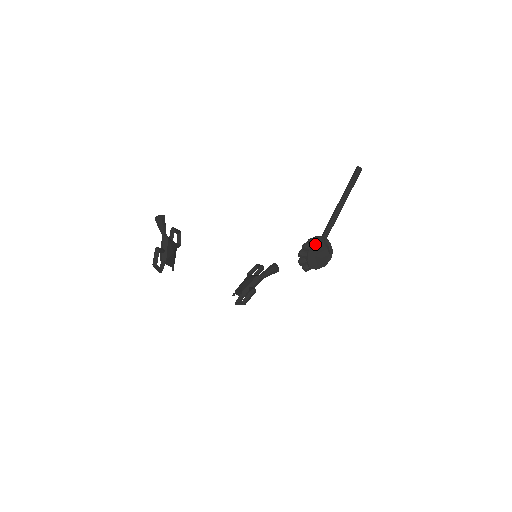
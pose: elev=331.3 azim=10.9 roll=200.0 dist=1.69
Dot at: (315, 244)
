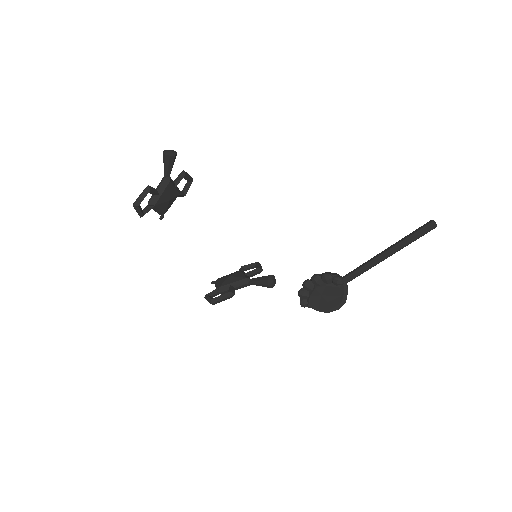
Dot at: (329, 283)
